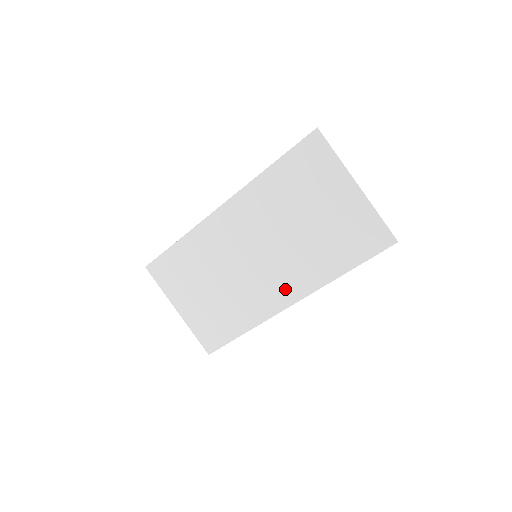
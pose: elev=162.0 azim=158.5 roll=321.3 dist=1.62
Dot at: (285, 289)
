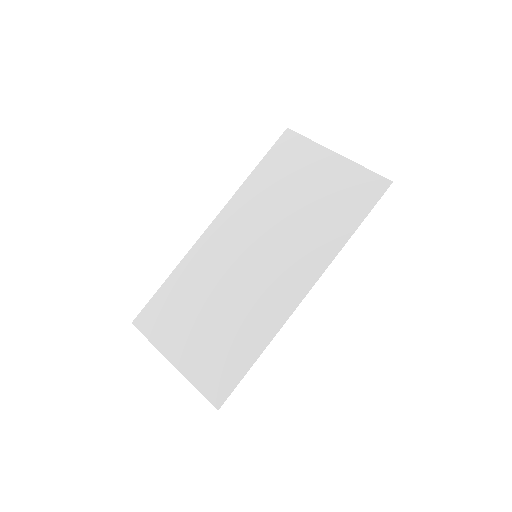
Dot at: (295, 277)
